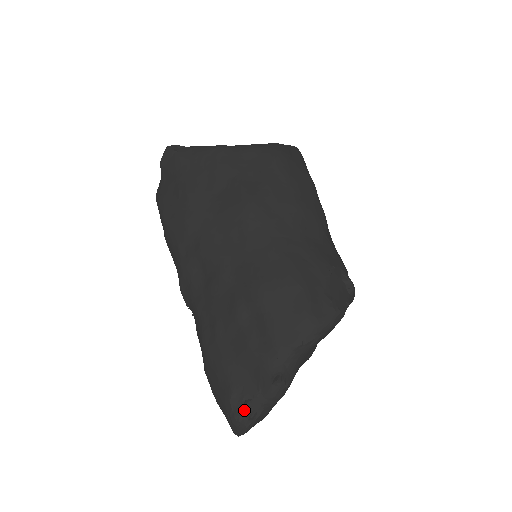
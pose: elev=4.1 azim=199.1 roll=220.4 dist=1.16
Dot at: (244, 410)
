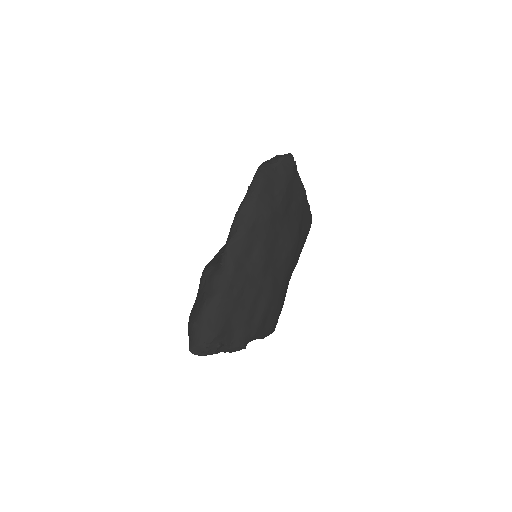
Dot at: (217, 347)
